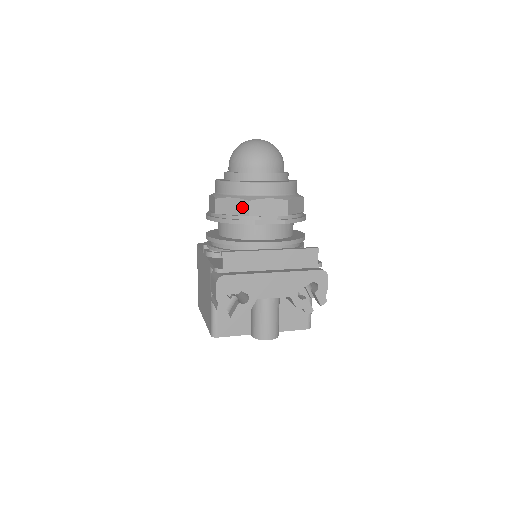
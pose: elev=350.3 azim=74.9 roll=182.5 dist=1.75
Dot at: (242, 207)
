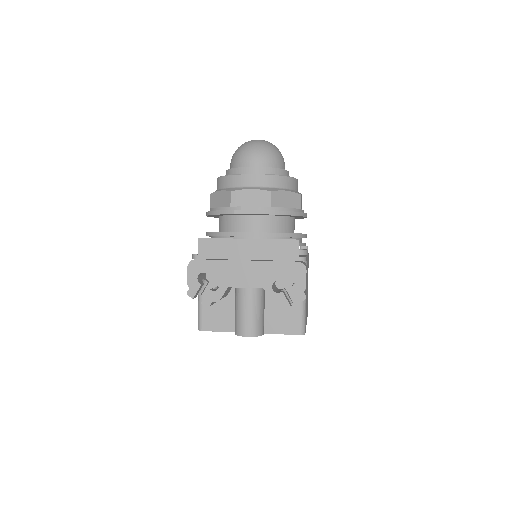
Dot at: (226, 198)
